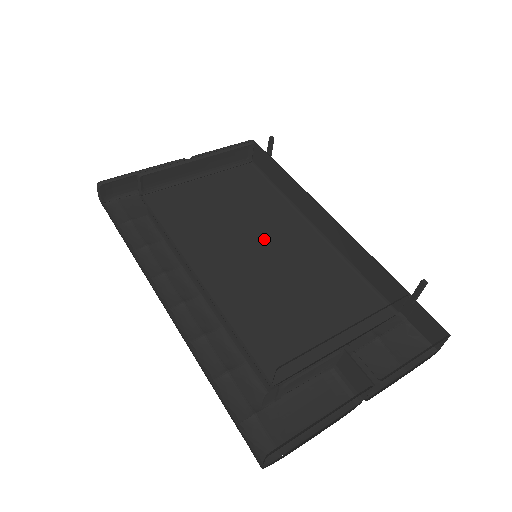
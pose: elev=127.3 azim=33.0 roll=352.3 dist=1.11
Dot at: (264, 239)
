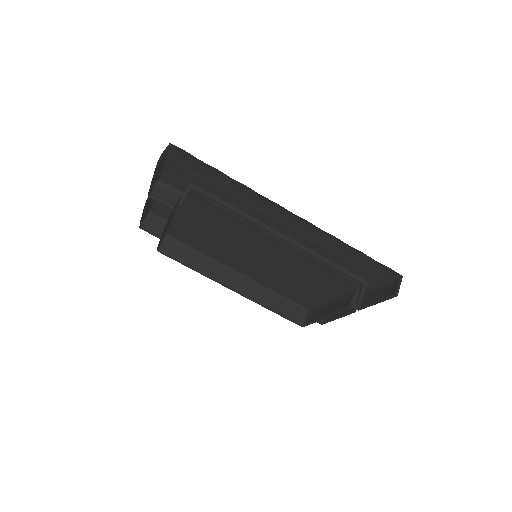
Dot at: (251, 252)
